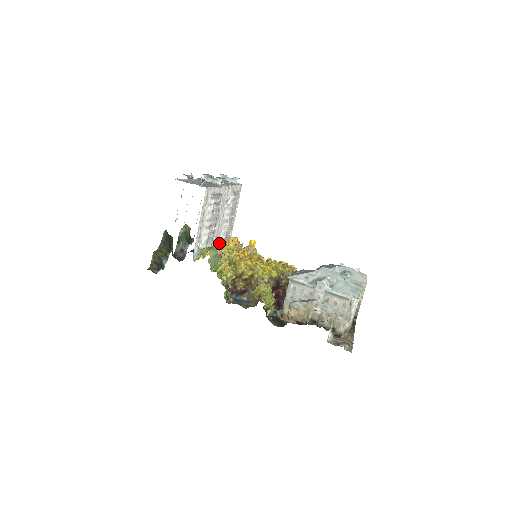
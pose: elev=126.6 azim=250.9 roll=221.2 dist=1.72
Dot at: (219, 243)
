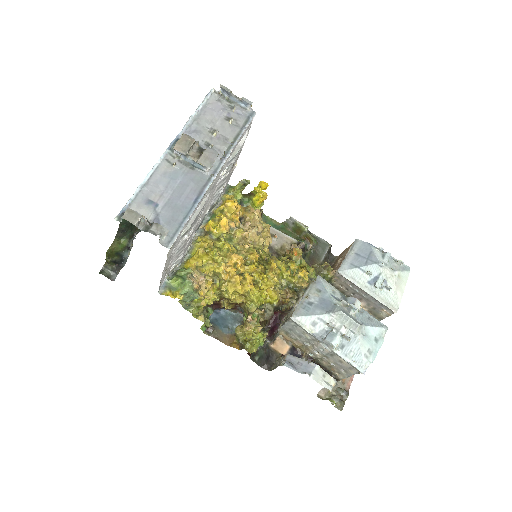
Dot at: (209, 209)
